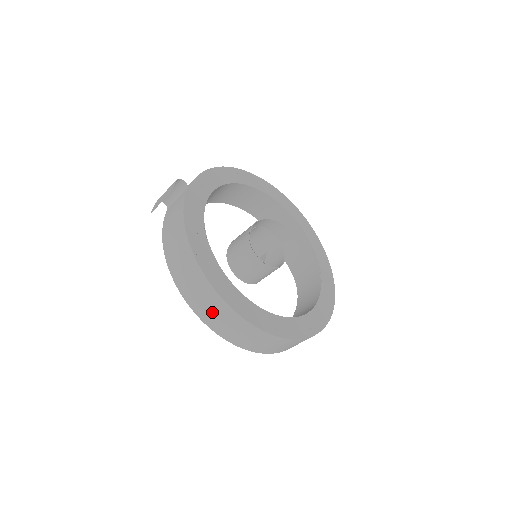
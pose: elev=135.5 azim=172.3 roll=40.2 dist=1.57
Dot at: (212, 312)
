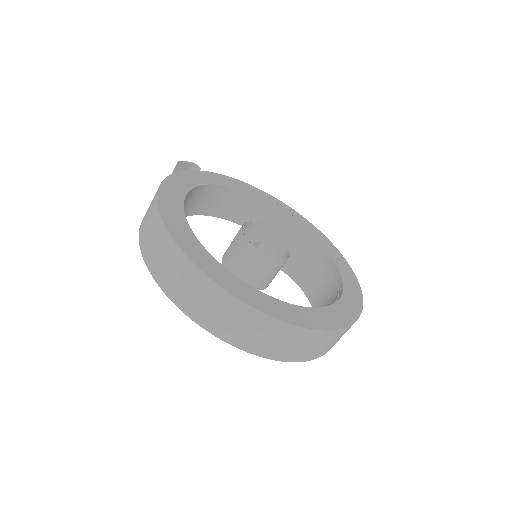
Dot at: (152, 242)
